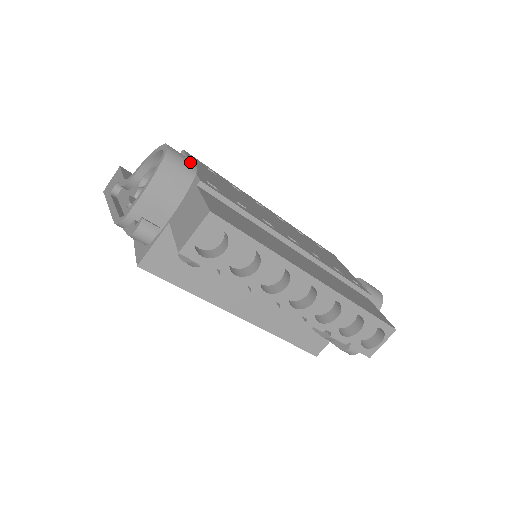
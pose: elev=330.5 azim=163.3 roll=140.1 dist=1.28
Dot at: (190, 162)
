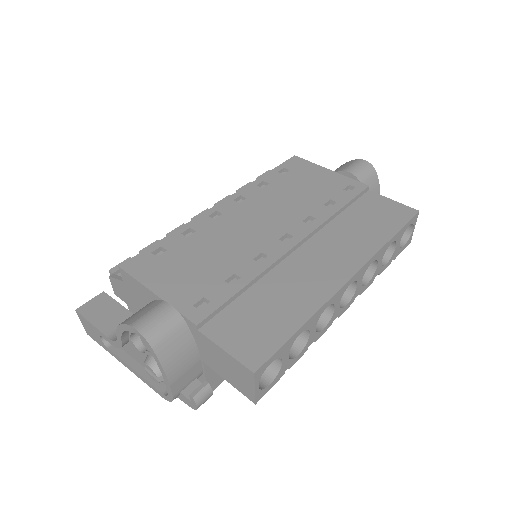
Dot at: (166, 314)
